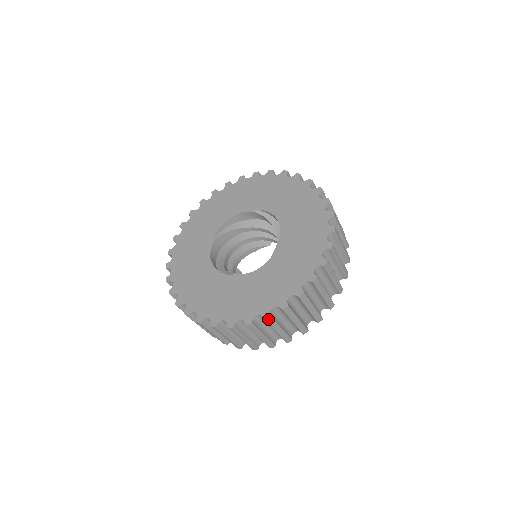
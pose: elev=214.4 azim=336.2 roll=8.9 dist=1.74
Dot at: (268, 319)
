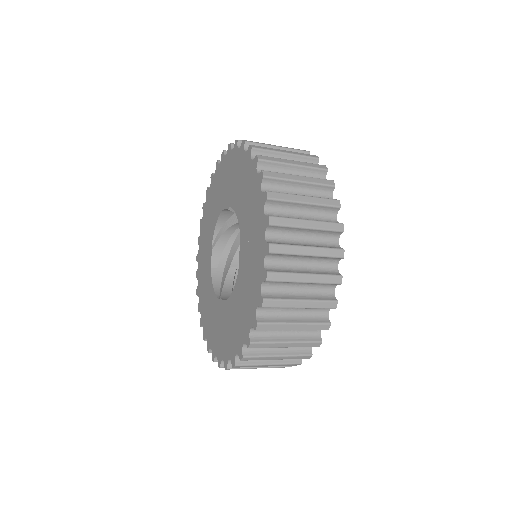
Dot at: (236, 367)
